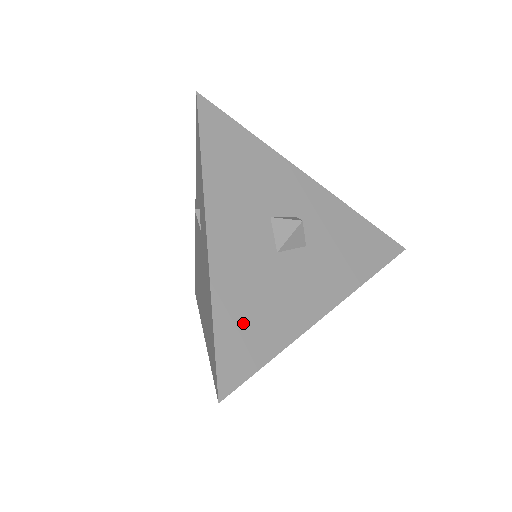
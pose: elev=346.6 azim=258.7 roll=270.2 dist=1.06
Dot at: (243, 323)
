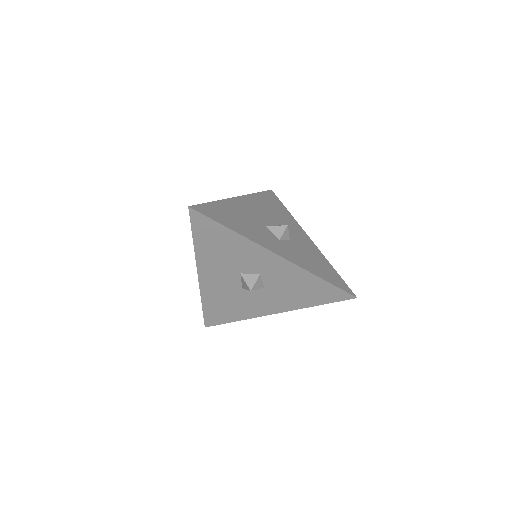
Dot at: (218, 309)
